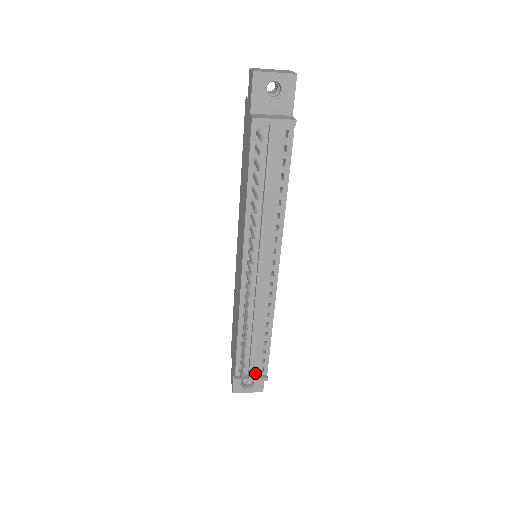
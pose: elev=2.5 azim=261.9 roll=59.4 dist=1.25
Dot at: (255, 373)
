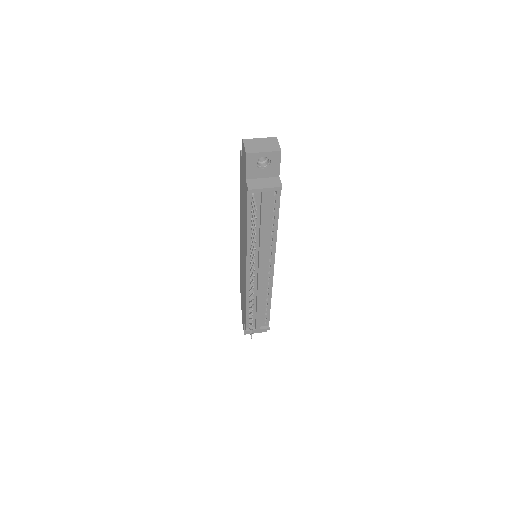
Dot at: (260, 325)
